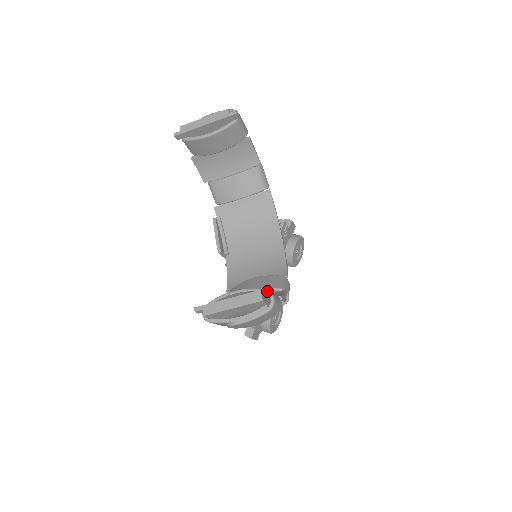
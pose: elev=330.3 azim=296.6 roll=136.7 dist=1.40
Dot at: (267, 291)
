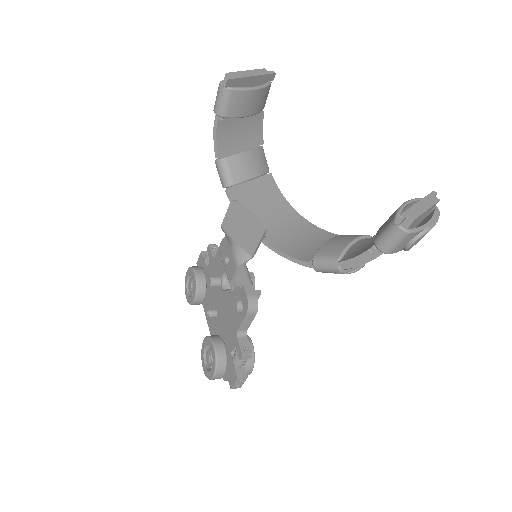
Dot at: (435, 193)
